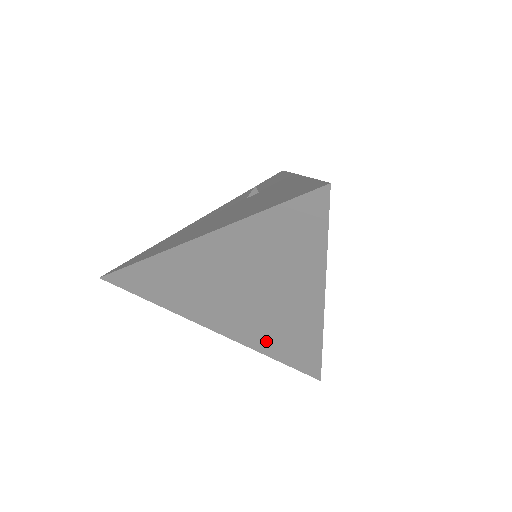
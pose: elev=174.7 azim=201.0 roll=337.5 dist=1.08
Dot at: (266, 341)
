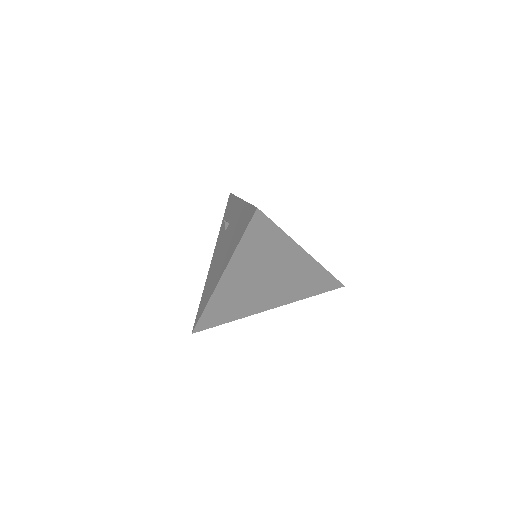
Dot at: (298, 292)
